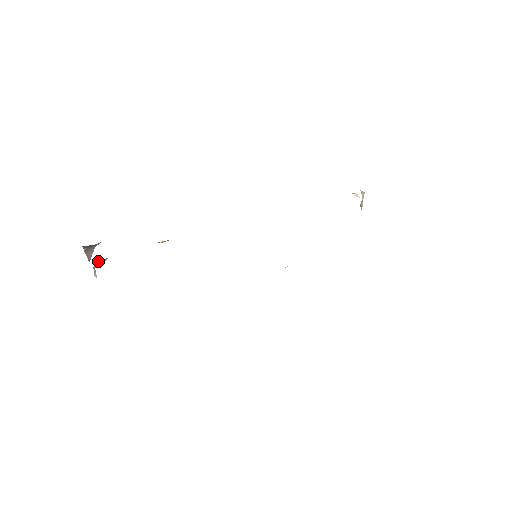
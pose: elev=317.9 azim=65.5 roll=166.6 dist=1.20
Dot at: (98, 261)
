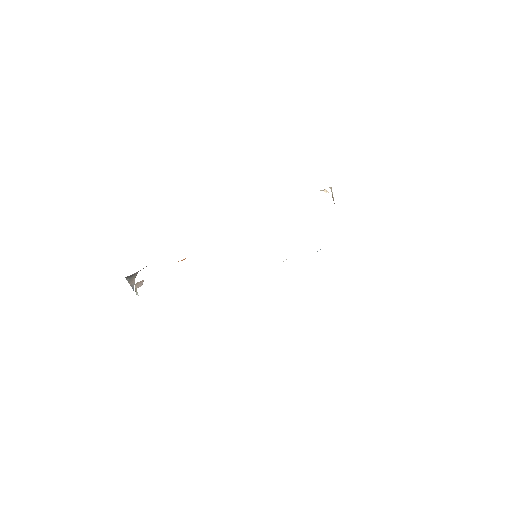
Dot at: (137, 283)
